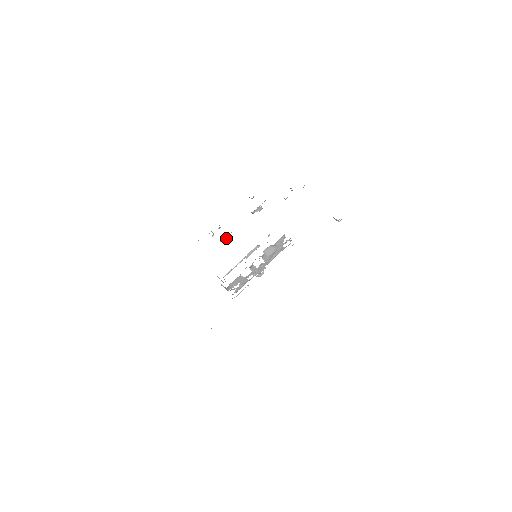
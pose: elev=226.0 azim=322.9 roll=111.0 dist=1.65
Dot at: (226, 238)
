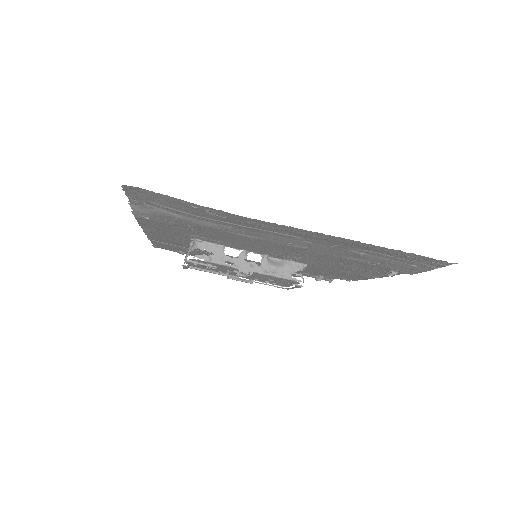
Dot at: occluded
